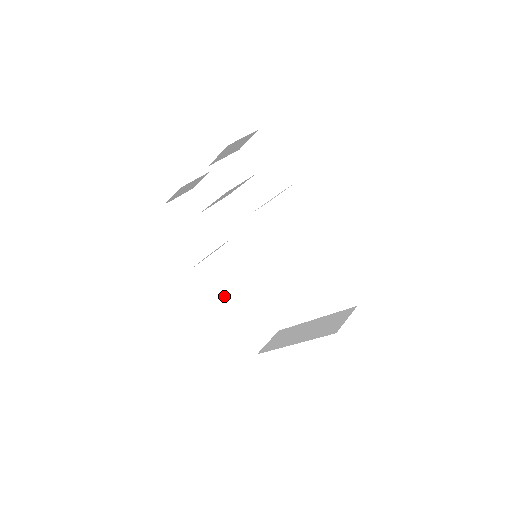
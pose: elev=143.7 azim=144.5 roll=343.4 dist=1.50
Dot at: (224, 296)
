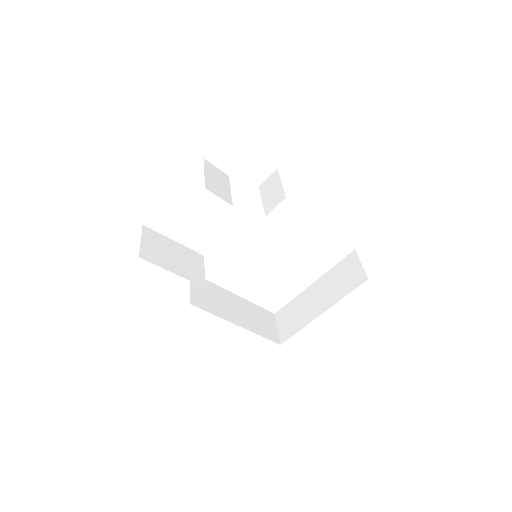
Dot at: (227, 313)
